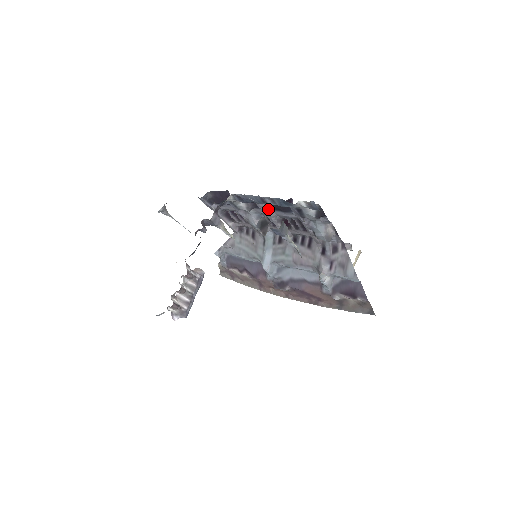
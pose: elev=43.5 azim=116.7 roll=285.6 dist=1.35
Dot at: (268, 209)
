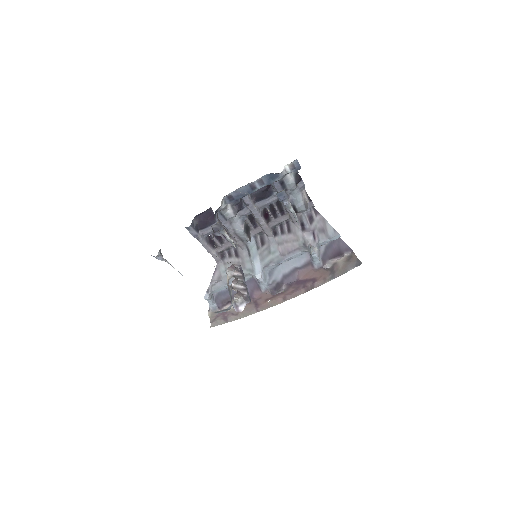
Dot at: (253, 202)
